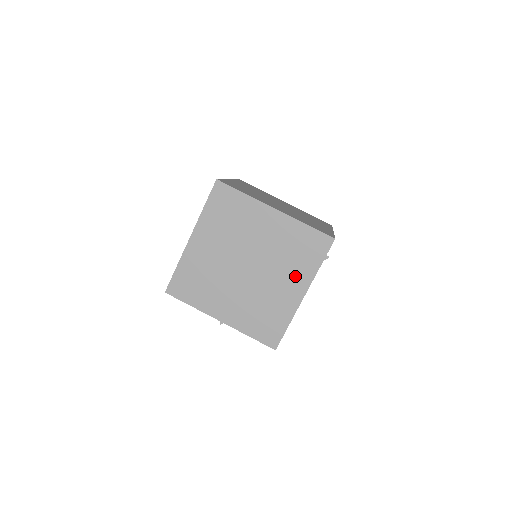
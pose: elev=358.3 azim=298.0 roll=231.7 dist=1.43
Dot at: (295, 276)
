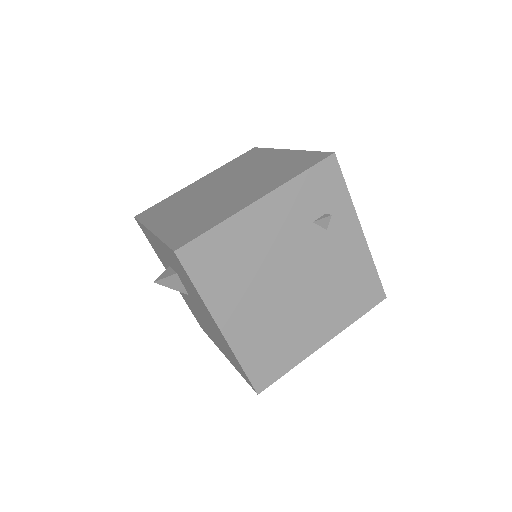
Dot at: (264, 186)
